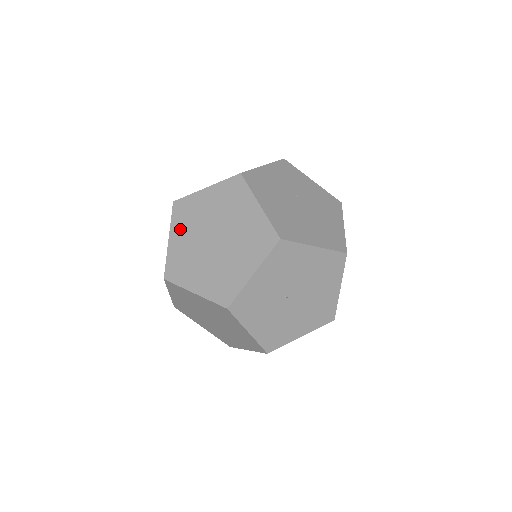
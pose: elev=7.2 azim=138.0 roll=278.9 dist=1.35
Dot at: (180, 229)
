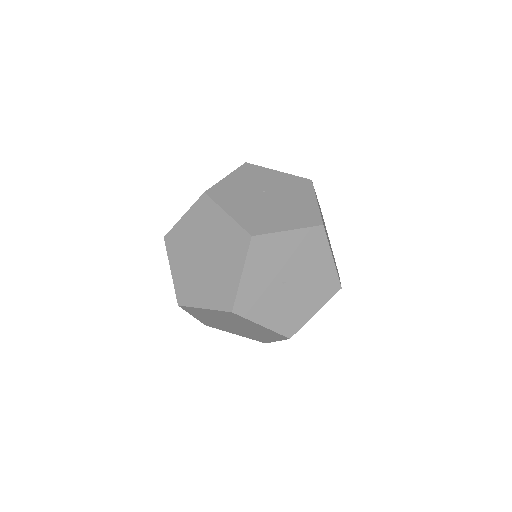
Dot at: (176, 258)
